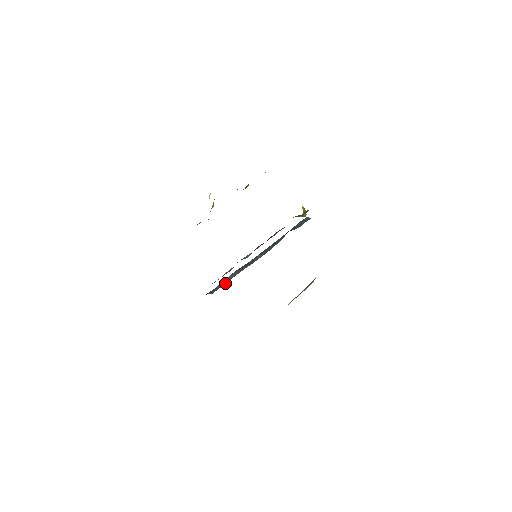
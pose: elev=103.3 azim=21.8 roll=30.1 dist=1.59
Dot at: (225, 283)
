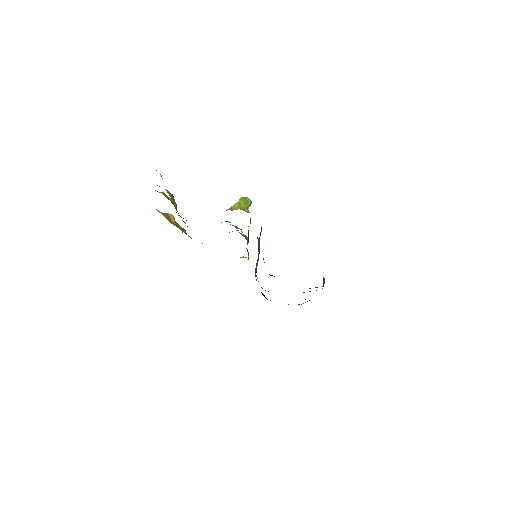
Dot at: occluded
